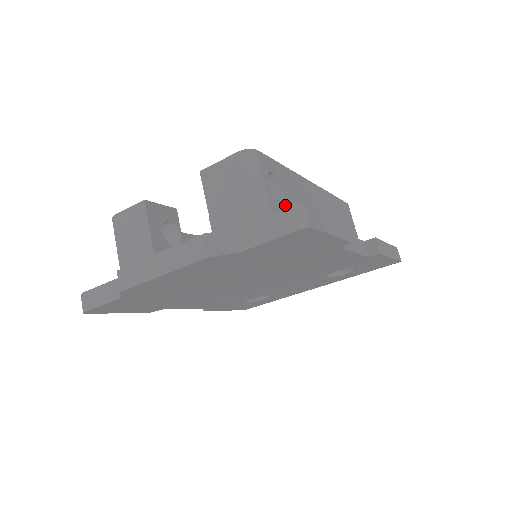
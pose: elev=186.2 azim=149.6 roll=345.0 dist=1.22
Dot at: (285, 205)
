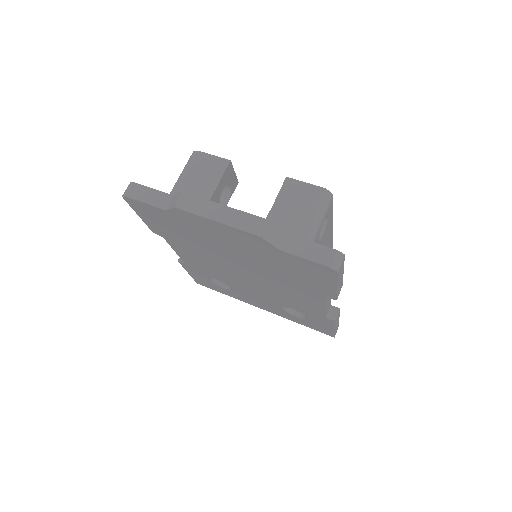
Dot at: (319, 243)
